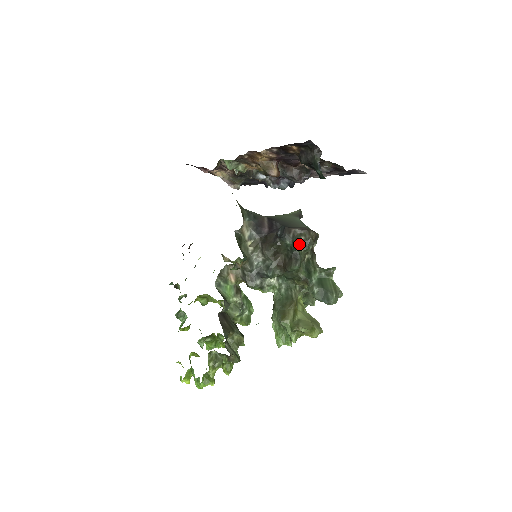
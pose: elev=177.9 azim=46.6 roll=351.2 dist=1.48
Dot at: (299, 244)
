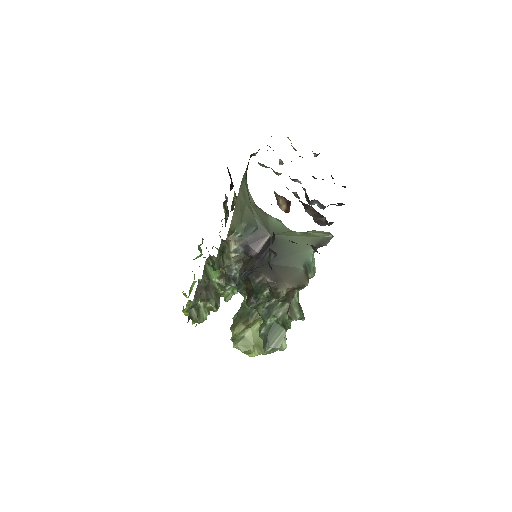
Dot at: (264, 290)
